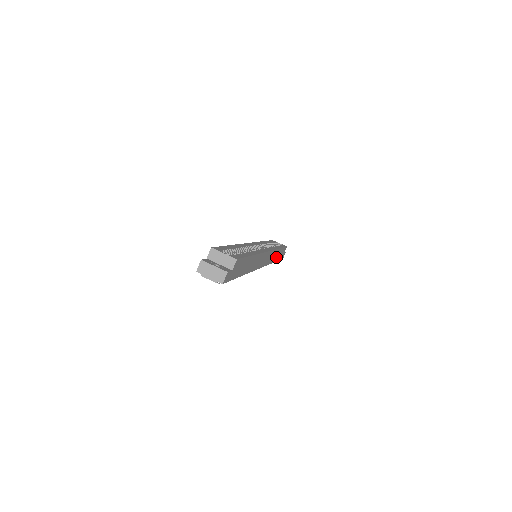
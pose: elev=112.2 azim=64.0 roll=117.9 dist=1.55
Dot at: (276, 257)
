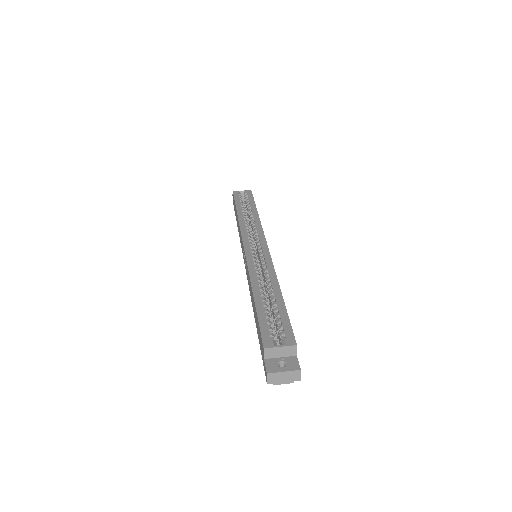
Dot at: occluded
